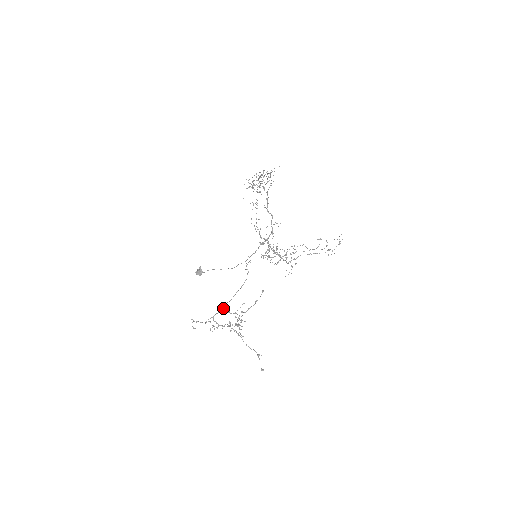
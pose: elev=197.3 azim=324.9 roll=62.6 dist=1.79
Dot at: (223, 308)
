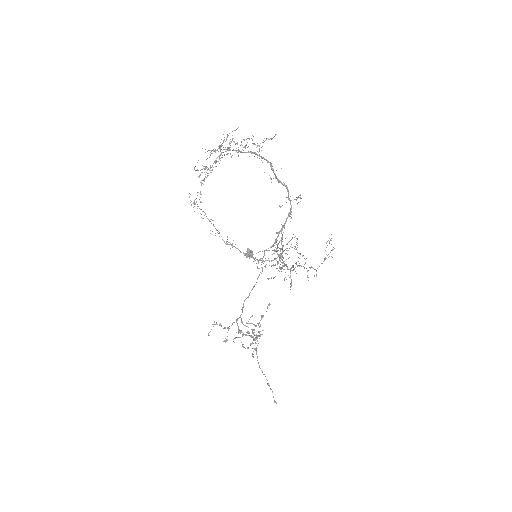
Dot at: (241, 314)
